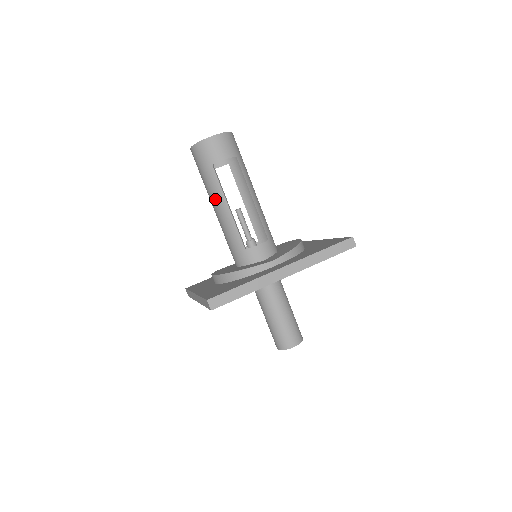
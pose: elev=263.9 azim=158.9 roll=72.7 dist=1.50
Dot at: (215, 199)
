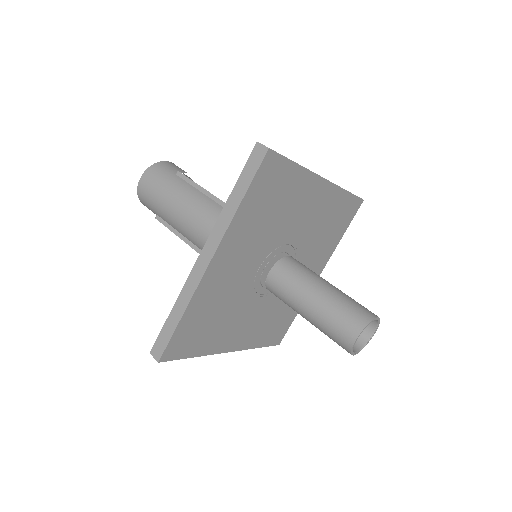
Dot at: (187, 198)
